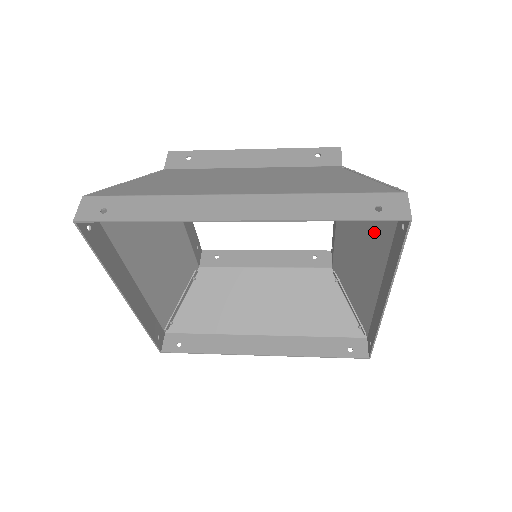
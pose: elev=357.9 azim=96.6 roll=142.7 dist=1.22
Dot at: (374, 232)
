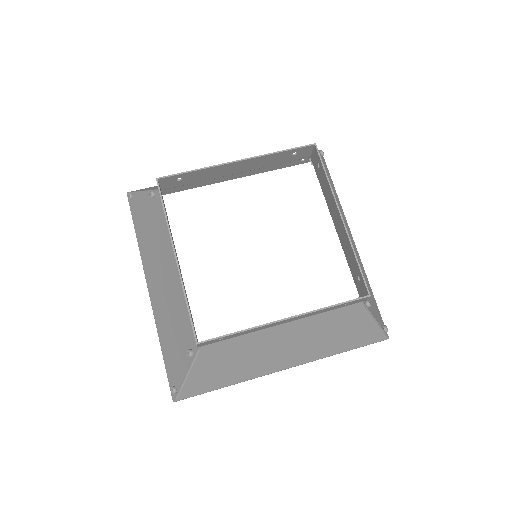
Dot at: occluded
